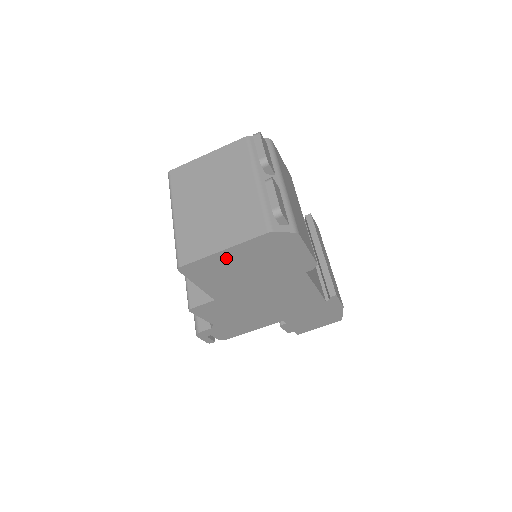
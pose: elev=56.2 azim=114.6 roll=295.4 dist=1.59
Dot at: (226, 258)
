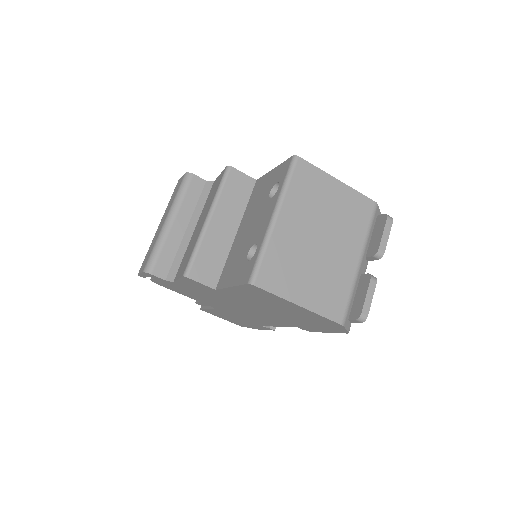
Dot at: (288, 305)
